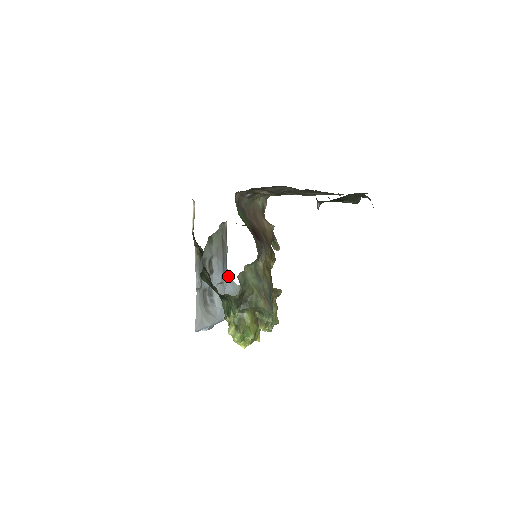
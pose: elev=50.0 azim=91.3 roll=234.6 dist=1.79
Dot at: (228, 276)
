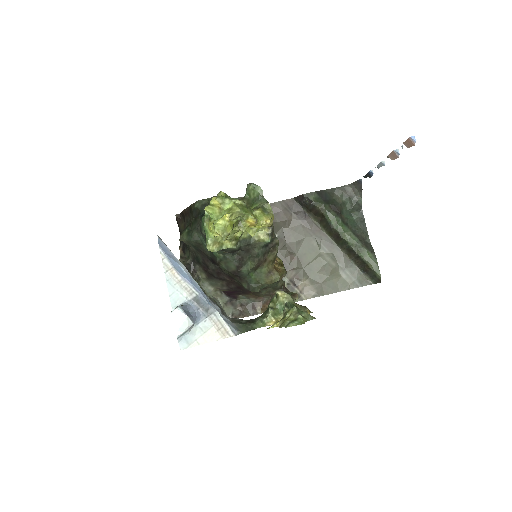
Dot at: occluded
